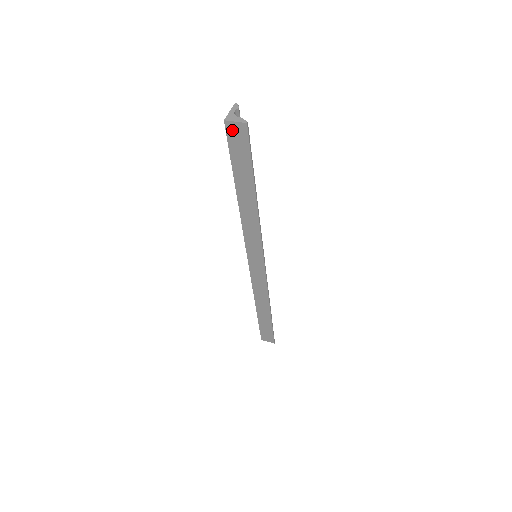
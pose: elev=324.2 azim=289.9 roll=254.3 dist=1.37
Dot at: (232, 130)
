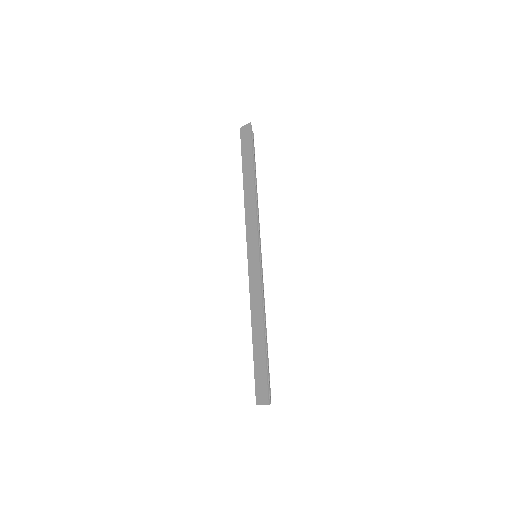
Dot at: (243, 132)
